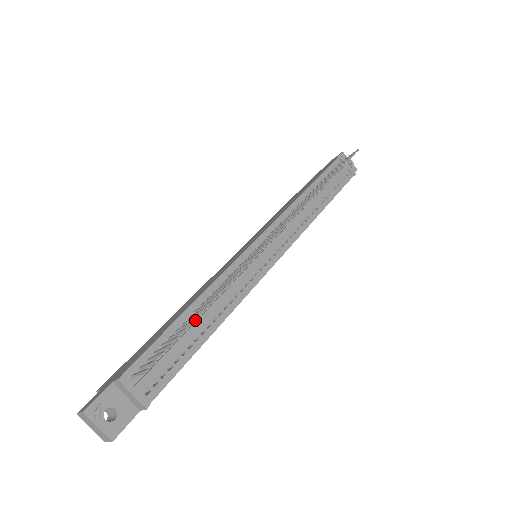
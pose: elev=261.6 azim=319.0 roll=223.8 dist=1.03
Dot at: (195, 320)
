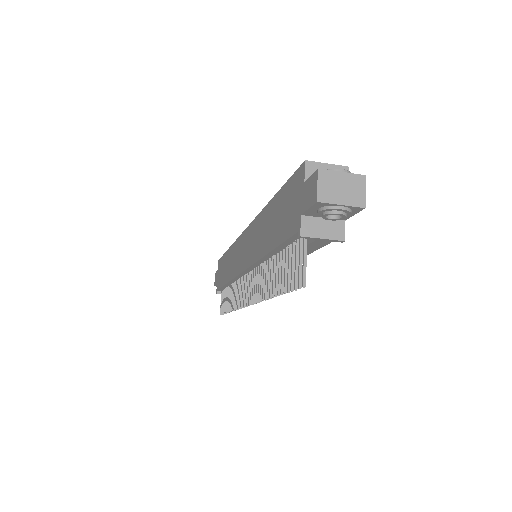
Dot at: occluded
